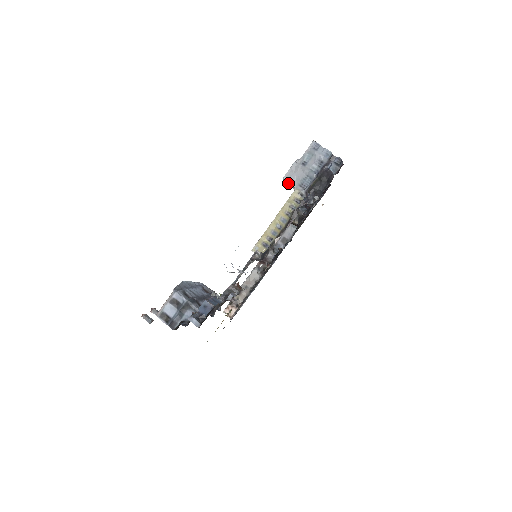
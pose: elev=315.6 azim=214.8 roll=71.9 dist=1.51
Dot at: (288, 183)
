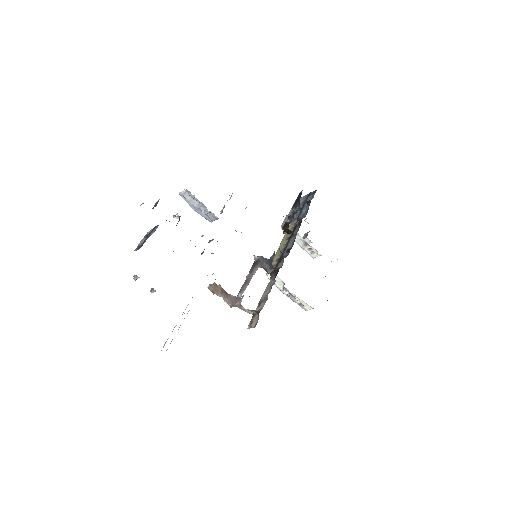
Dot at: occluded
